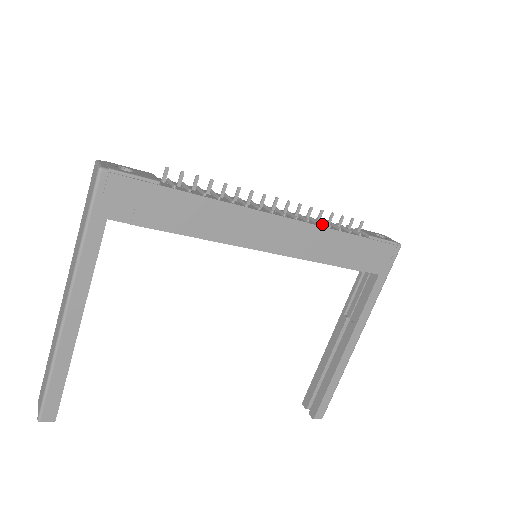
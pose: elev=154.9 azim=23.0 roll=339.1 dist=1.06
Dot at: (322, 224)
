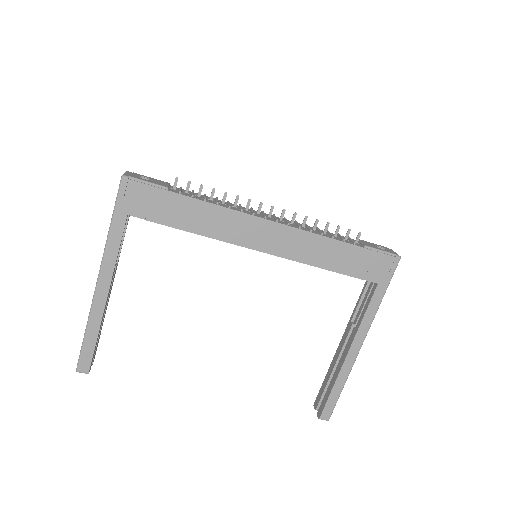
Dot at: (317, 232)
